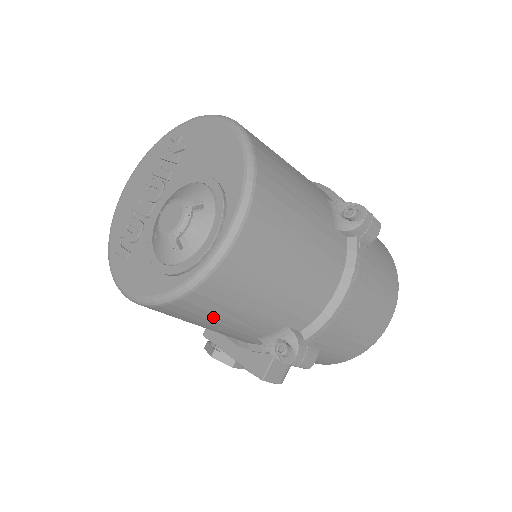
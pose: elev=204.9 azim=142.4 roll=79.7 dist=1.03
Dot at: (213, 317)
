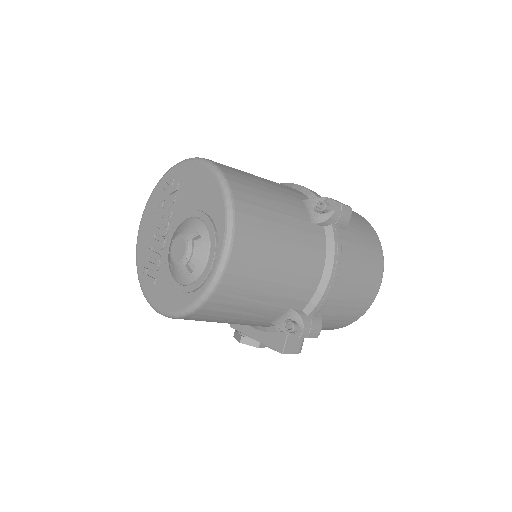
Dot at: (229, 315)
